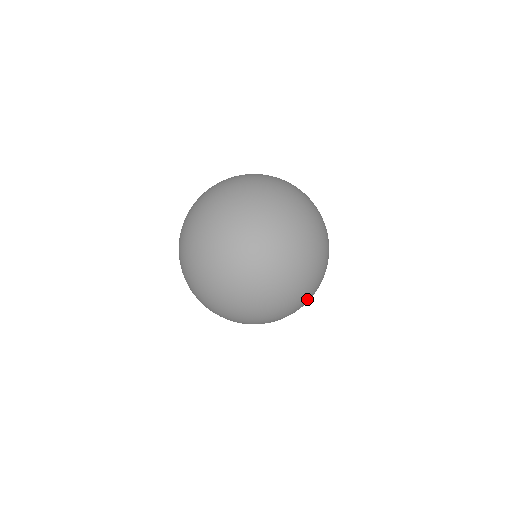
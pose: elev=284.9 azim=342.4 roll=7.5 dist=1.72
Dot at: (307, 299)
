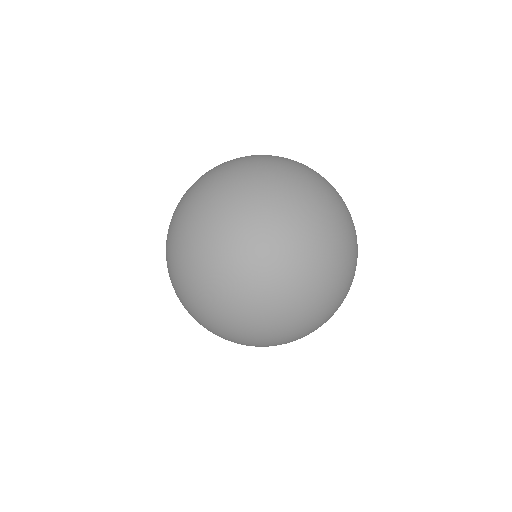
Dot at: (231, 291)
